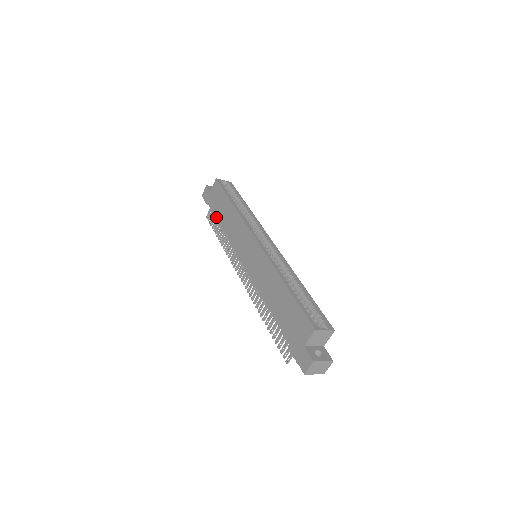
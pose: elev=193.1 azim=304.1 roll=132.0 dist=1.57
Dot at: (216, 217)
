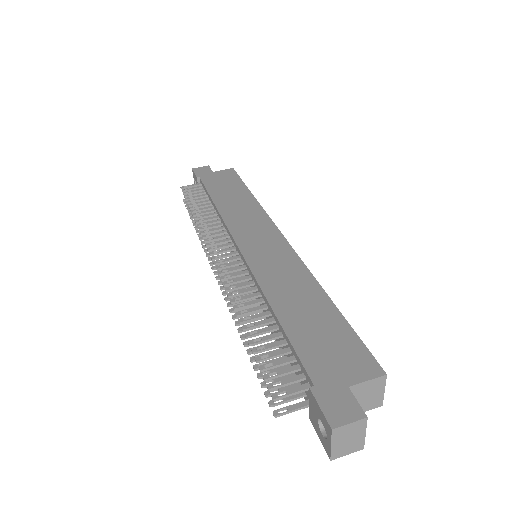
Dot at: (209, 191)
